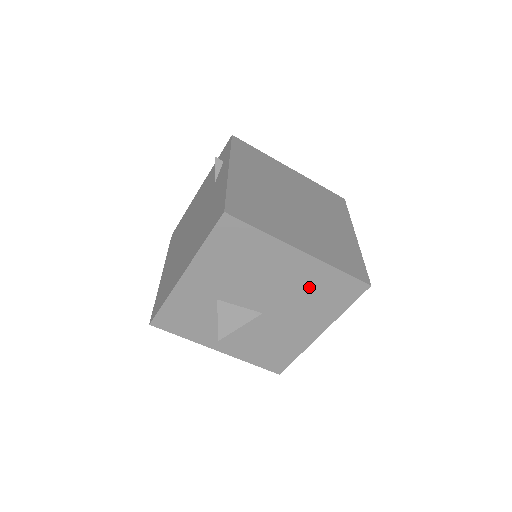
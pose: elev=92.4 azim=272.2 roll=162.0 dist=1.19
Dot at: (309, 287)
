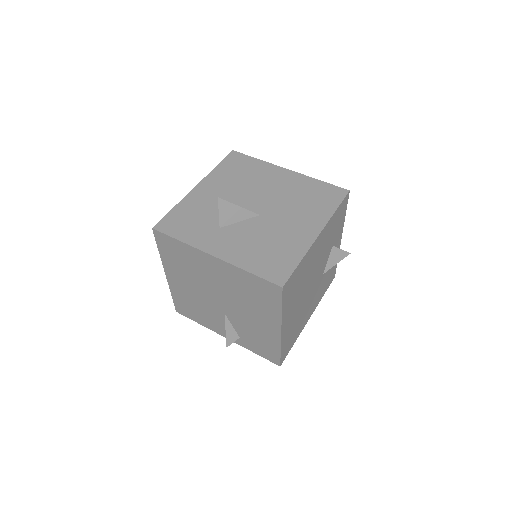
Dot at: (298, 193)
